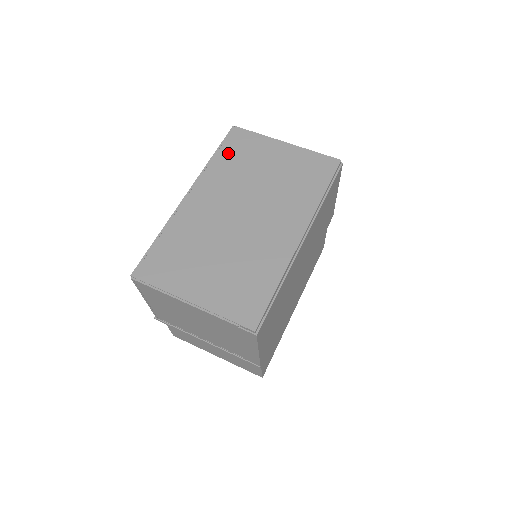
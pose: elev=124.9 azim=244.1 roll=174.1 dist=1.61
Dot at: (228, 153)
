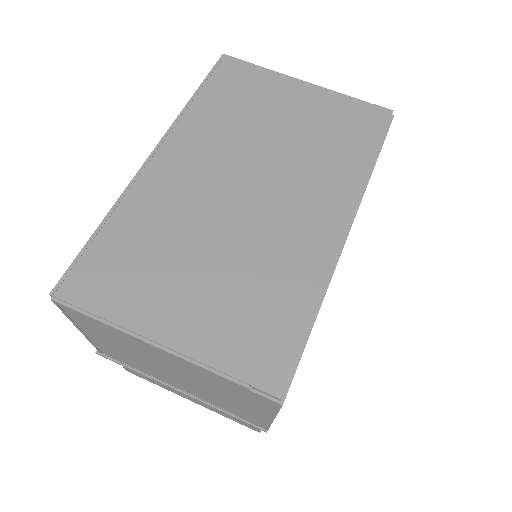
Dot at: (217, 93)
